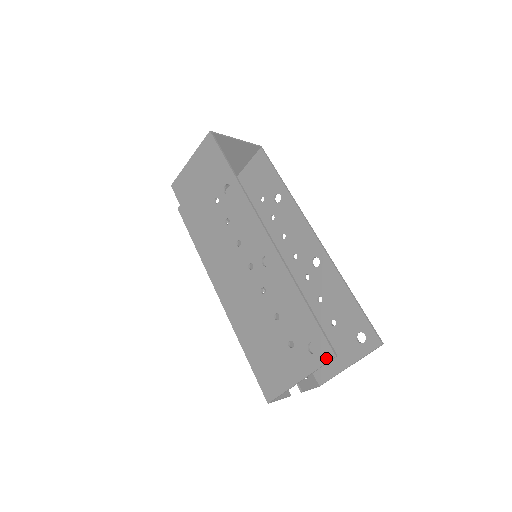
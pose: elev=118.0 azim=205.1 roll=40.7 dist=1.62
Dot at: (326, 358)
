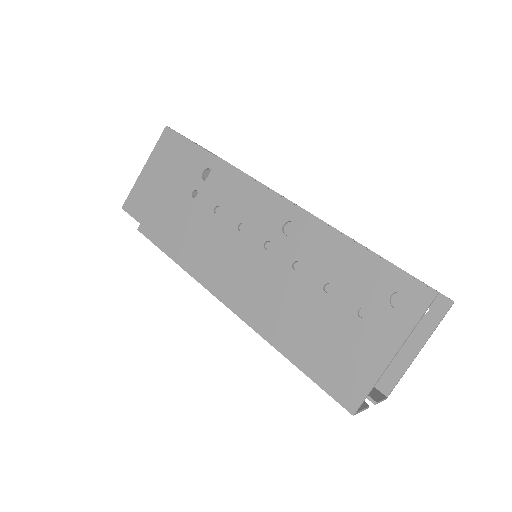
Dot at: (424, 303)
